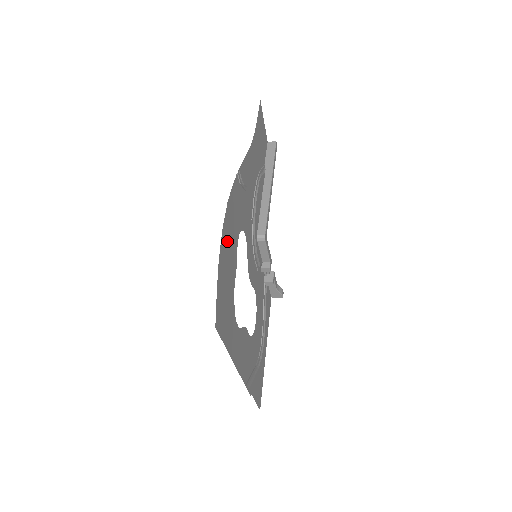
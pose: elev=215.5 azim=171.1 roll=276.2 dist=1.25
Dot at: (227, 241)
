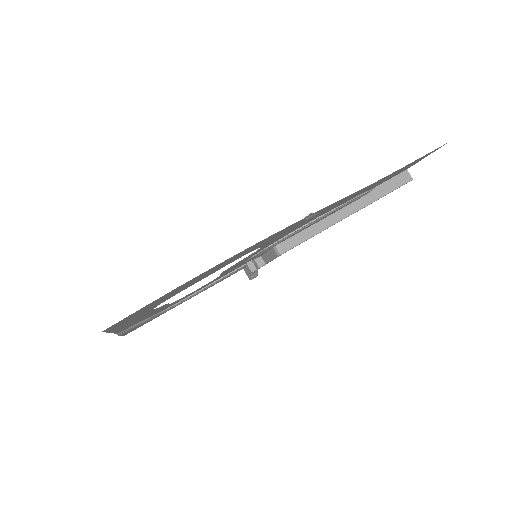
Dot at: (215, 268)
